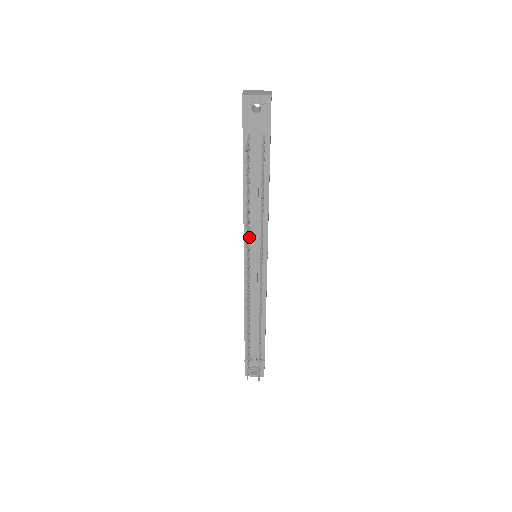
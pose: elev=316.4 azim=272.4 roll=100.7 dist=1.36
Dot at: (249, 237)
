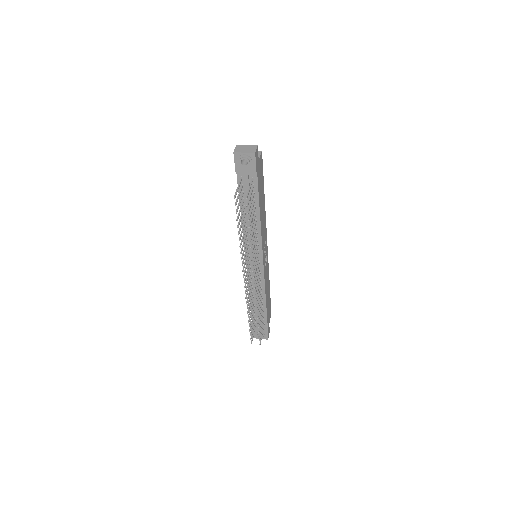
Dot at: (248, 246)
